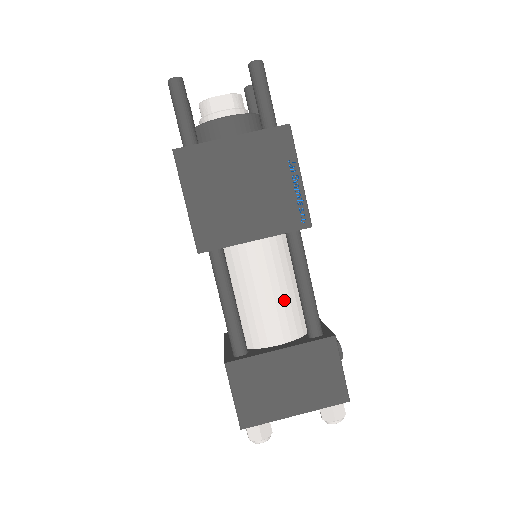
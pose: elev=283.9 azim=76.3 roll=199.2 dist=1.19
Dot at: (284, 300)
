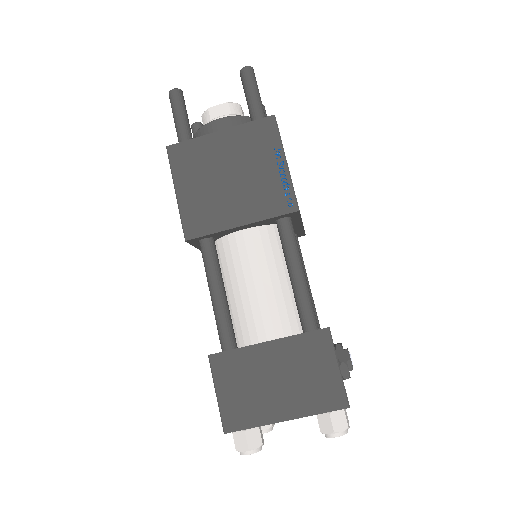
Dot at: (275, 292)
